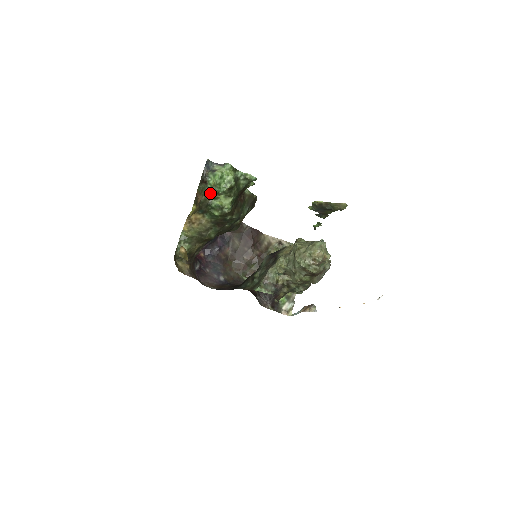
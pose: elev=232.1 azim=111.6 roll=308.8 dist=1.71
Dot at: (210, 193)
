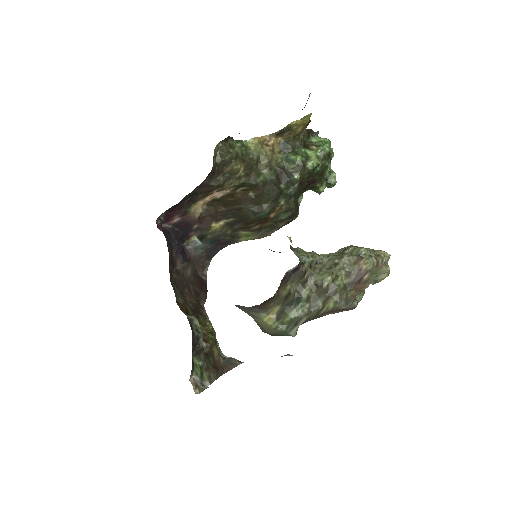
Dot at: (306, 144)
